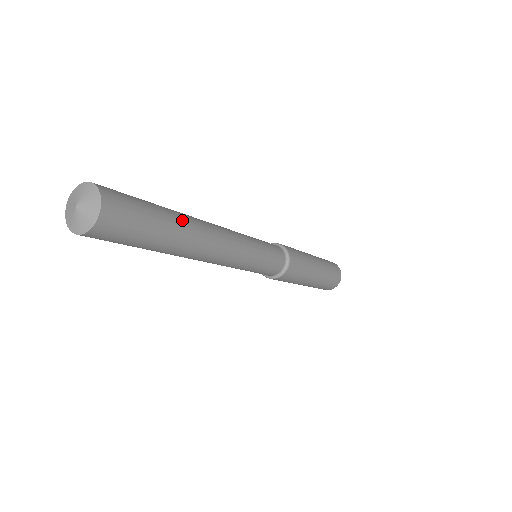
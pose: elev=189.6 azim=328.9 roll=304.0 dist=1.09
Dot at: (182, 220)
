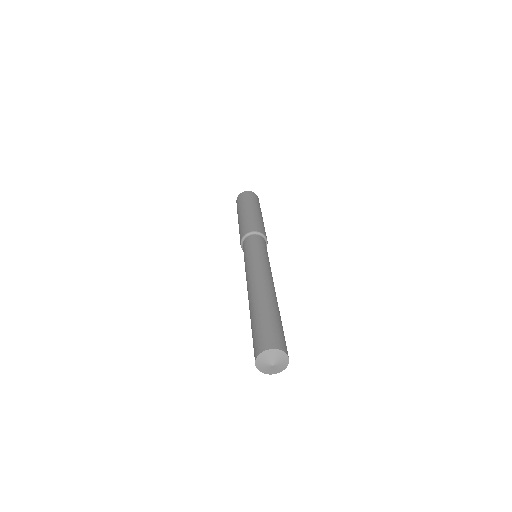
Dot at: (273, 304)
